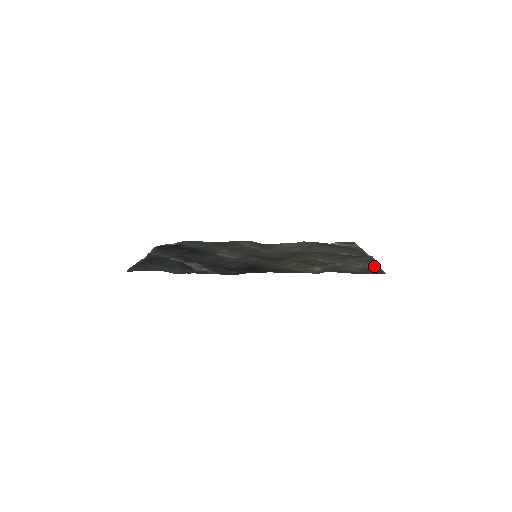
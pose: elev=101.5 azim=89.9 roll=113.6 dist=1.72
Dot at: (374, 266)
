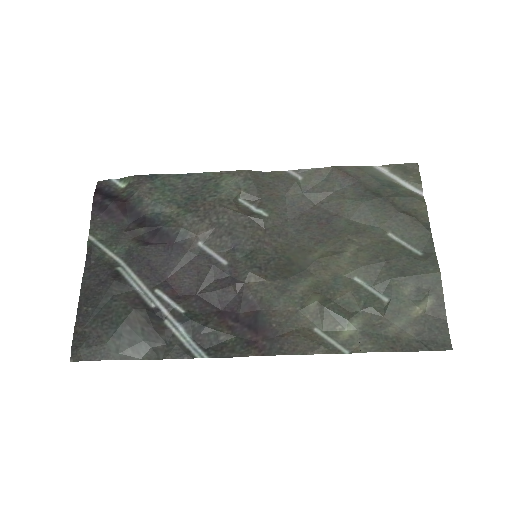
Dot at: (438, 311)
